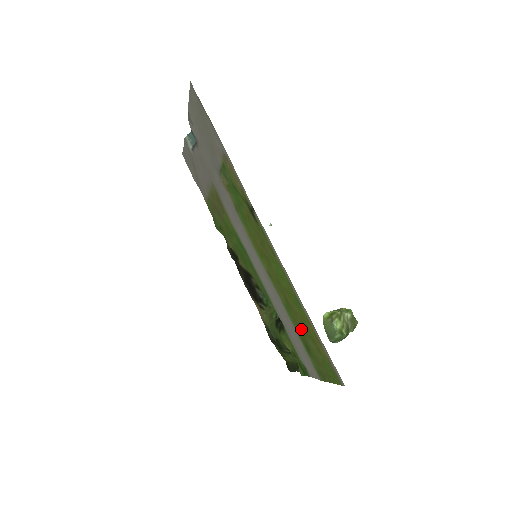
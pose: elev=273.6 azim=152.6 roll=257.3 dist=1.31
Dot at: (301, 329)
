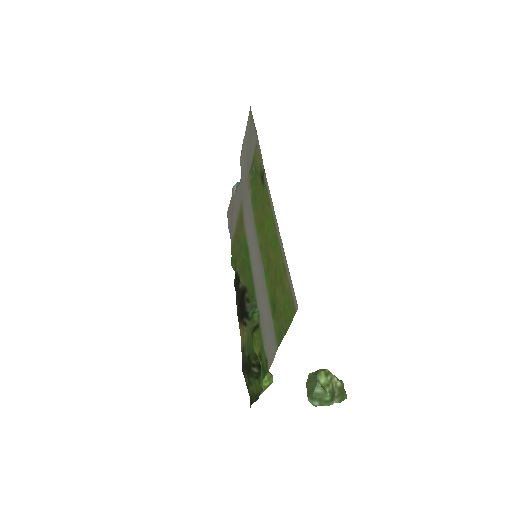
Dot at: (273, 283)
